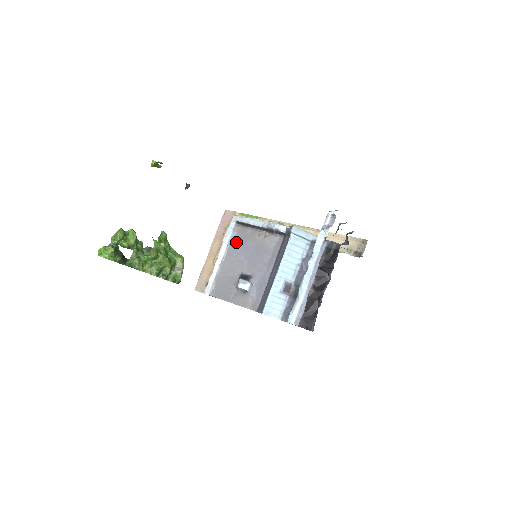
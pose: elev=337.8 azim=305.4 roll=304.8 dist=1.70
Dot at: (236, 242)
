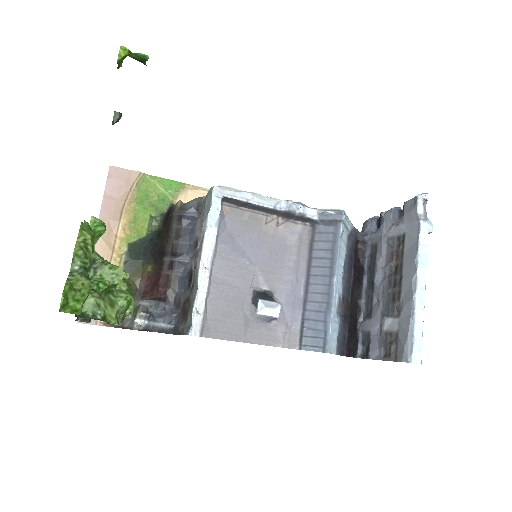
Dot at: (228, 234)
